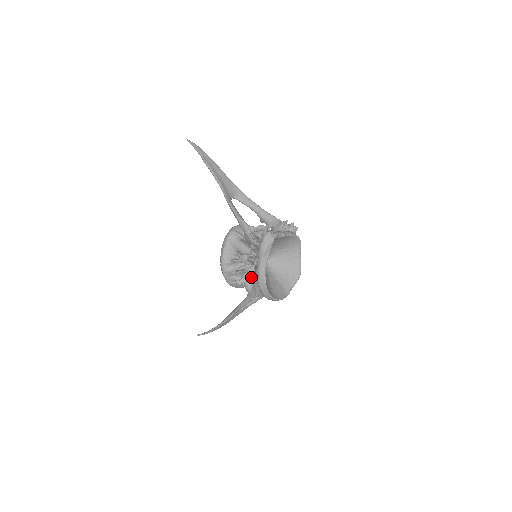
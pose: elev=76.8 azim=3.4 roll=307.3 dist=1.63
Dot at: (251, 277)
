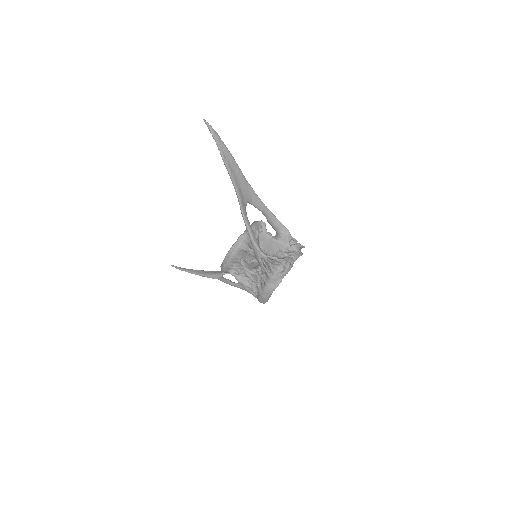
Dot at: (252, 290)
